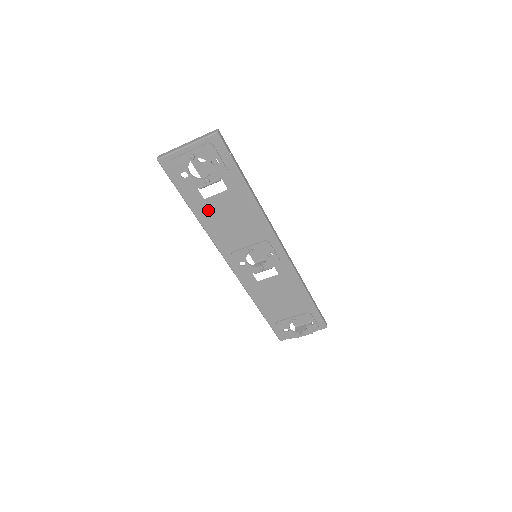
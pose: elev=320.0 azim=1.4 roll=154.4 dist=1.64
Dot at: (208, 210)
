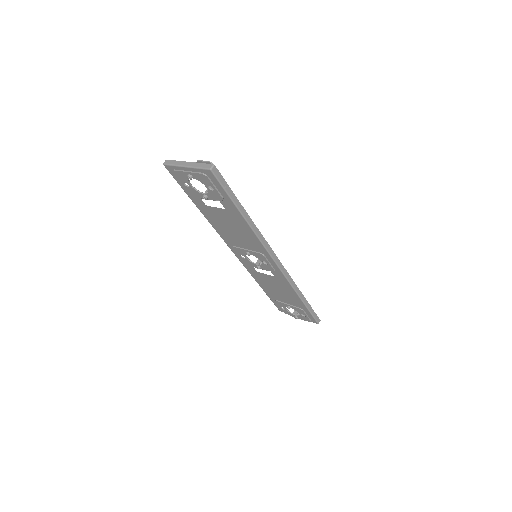
Dot at: (210, 213)
